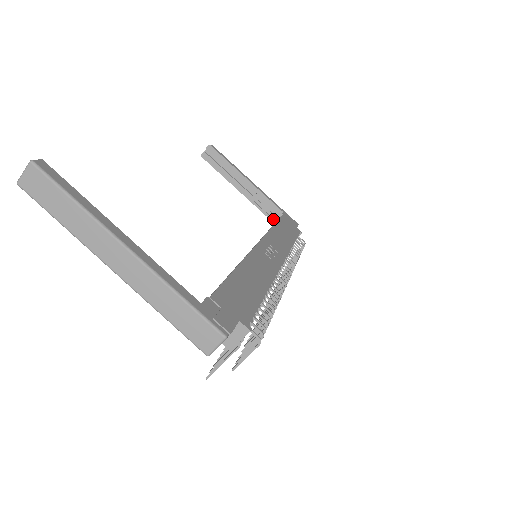
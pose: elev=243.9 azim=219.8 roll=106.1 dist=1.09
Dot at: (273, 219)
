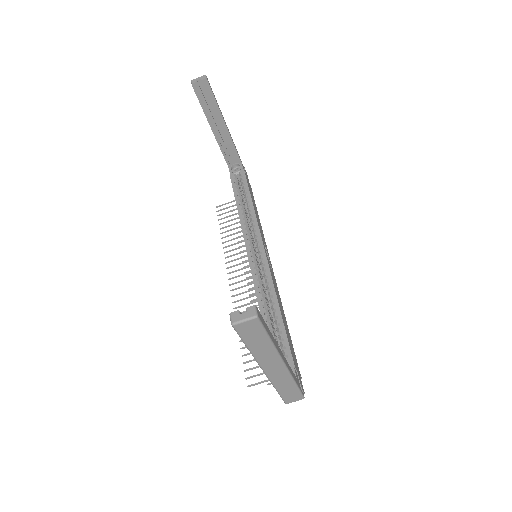
Dot at: (230, 164)
